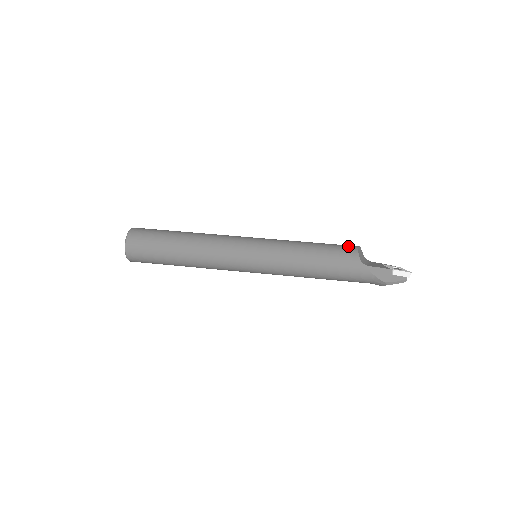
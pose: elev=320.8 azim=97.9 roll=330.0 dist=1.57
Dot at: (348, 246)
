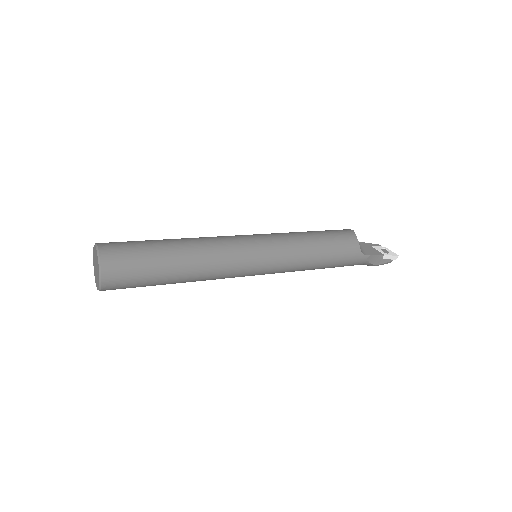
Dot at: (347, 235)
